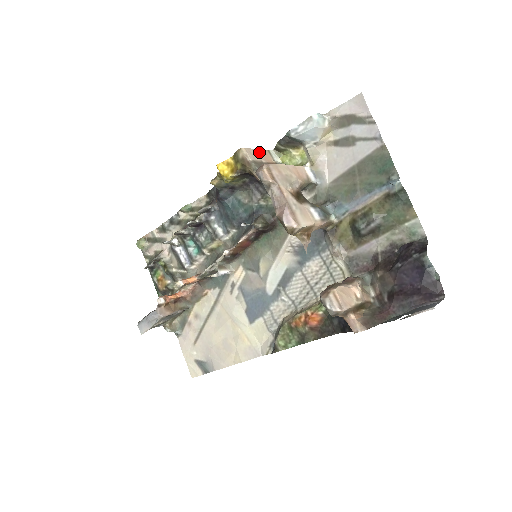
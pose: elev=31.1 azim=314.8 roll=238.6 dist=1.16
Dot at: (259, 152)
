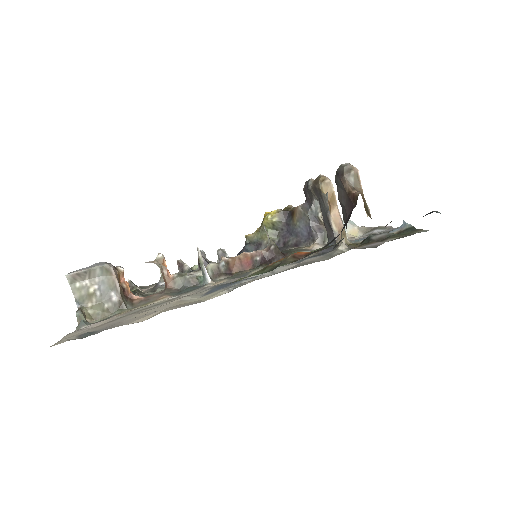
Dot at: occluded
